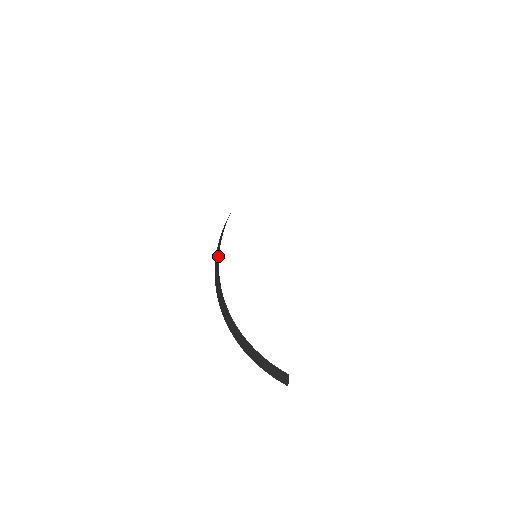
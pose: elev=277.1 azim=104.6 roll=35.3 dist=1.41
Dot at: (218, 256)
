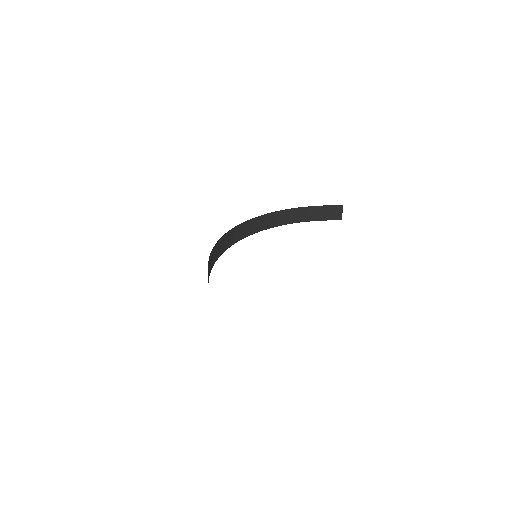
Dot at: (213, 262)
